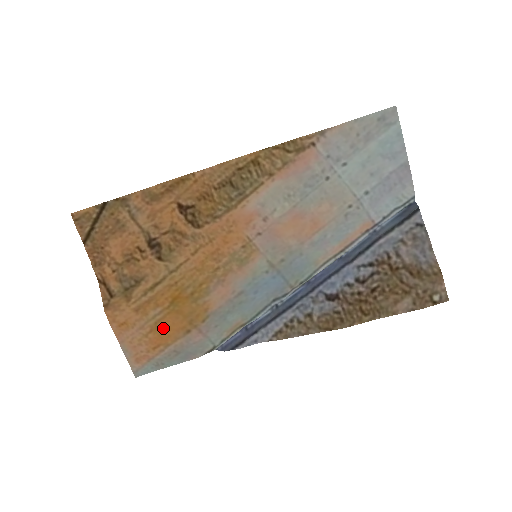
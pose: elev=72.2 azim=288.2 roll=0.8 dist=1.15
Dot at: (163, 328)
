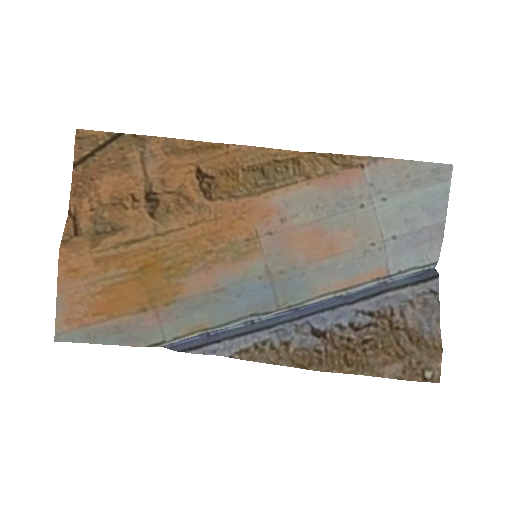
Dot at: (117, 294)
